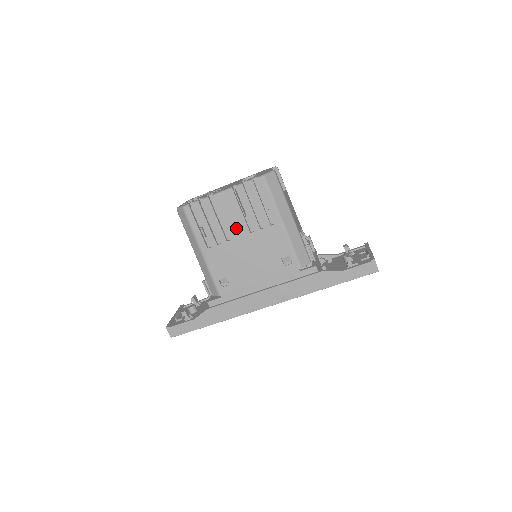
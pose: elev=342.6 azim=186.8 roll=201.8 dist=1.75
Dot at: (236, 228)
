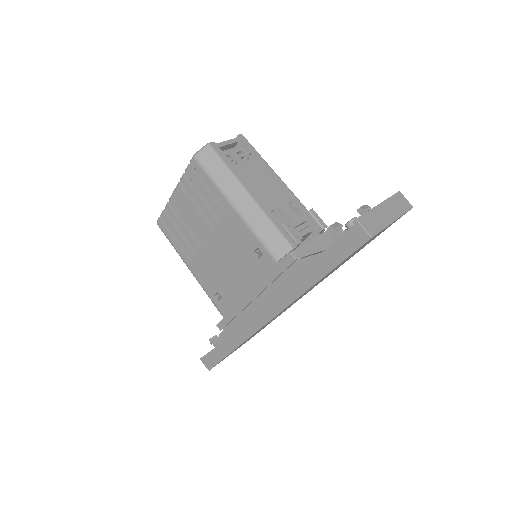
Dot at: (200, 230)
